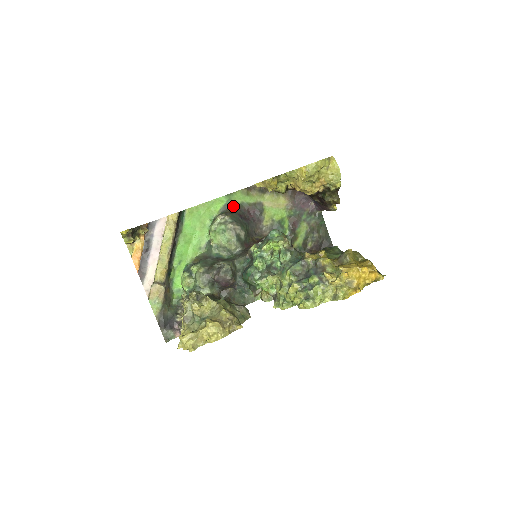
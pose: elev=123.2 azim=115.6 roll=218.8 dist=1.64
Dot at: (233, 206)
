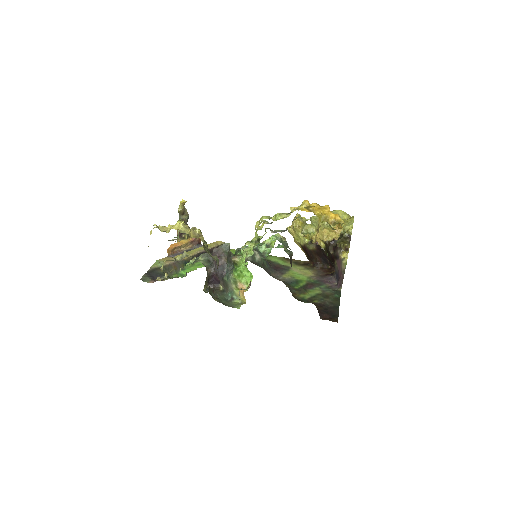
Dot at: occluded
